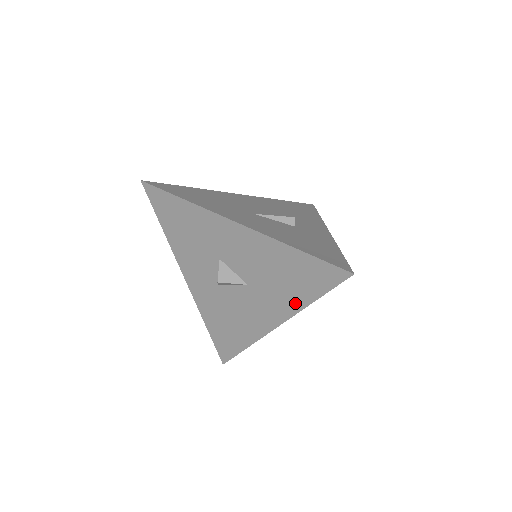
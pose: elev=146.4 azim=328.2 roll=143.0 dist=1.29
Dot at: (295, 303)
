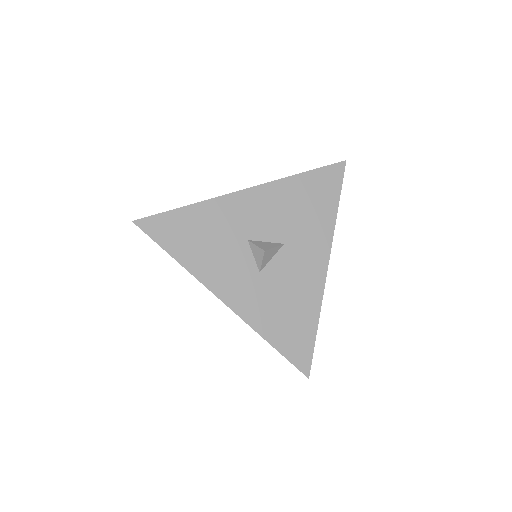
Dot at: (327, 224)
